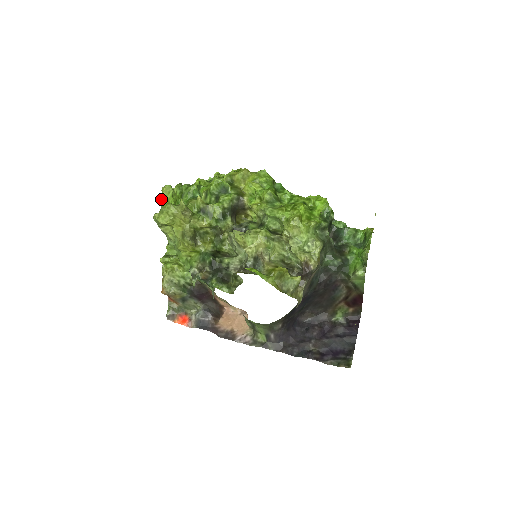
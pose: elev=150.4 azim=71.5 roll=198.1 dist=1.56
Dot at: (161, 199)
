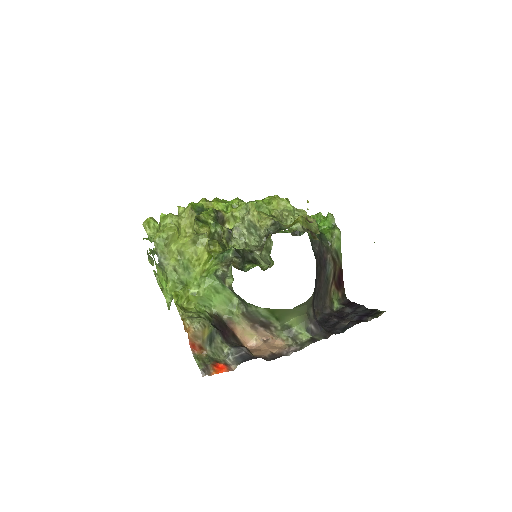
Dot at: (147, 233)
